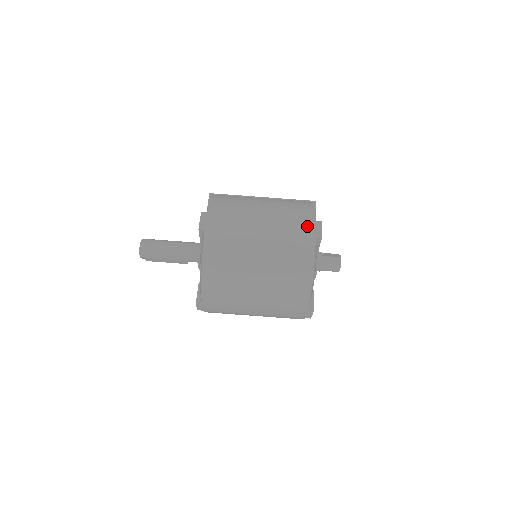
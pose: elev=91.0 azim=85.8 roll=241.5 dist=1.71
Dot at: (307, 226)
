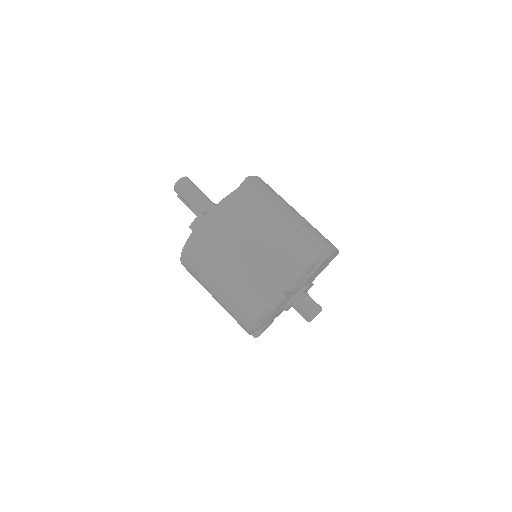
Dot at: (270, 291)
